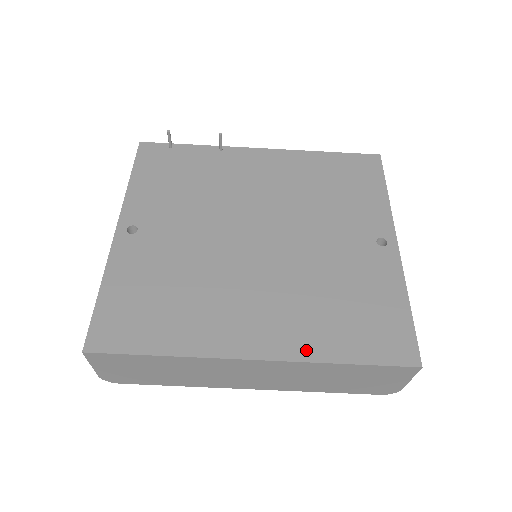
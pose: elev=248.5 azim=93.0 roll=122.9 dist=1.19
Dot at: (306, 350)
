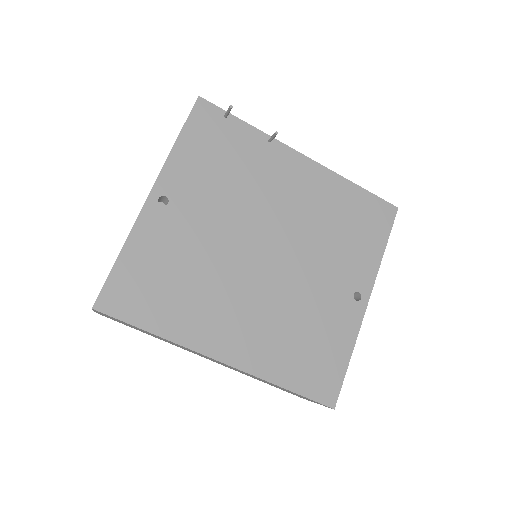
Dot at: (262, 368)
